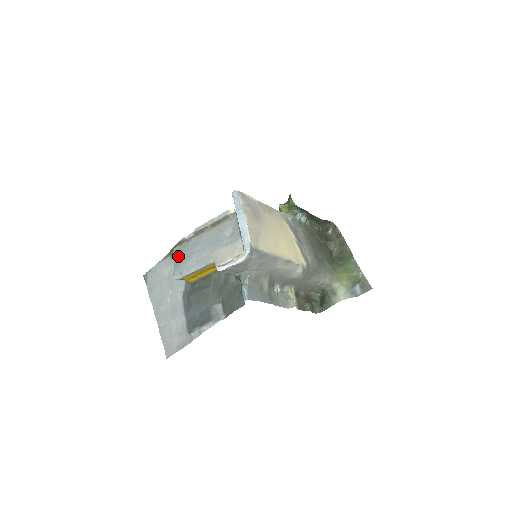
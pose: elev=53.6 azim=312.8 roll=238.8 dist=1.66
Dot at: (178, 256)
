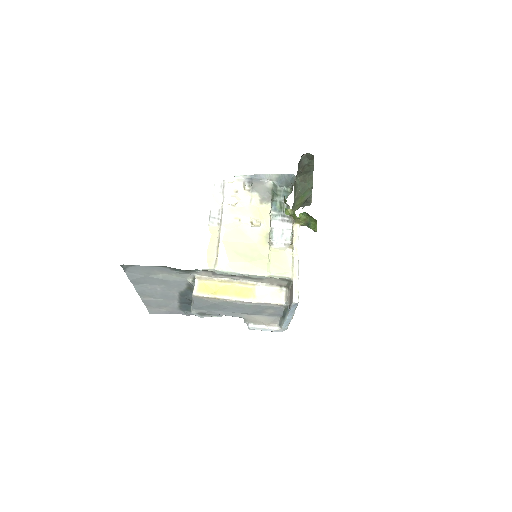
Dot at: (201, 304)
